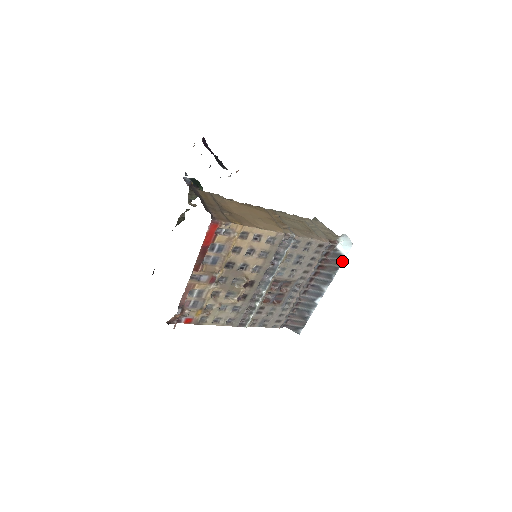
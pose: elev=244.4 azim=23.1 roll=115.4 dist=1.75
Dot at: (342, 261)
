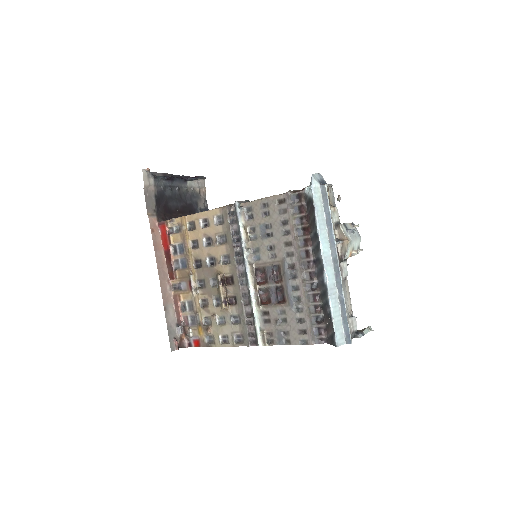
Dot at: (312, 205)
